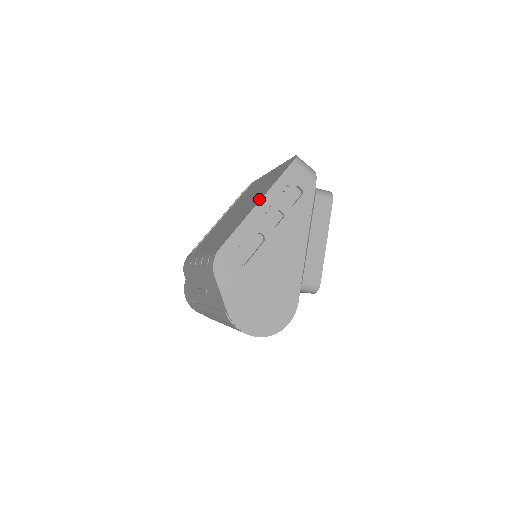
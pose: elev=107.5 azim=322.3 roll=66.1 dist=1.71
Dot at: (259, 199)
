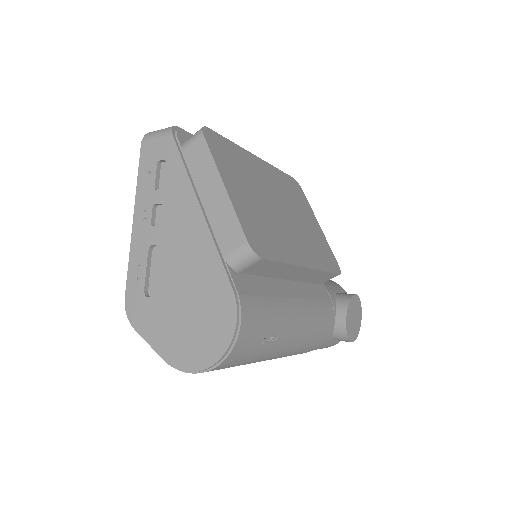
Dot at: occluded
